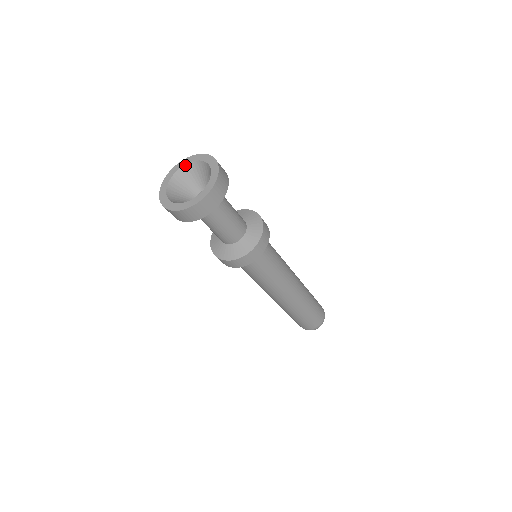
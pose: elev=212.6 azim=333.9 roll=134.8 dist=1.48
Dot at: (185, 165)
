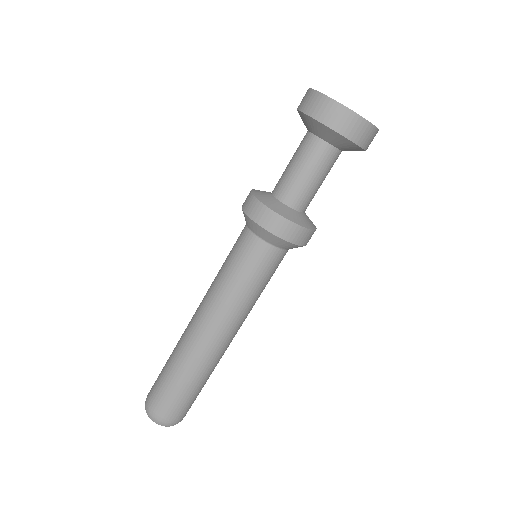
Dot at: occluded
